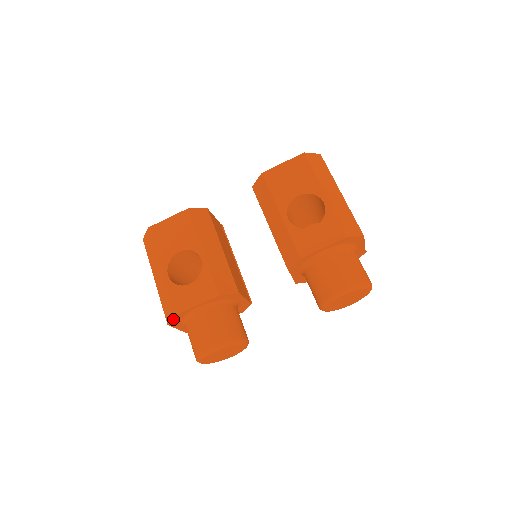
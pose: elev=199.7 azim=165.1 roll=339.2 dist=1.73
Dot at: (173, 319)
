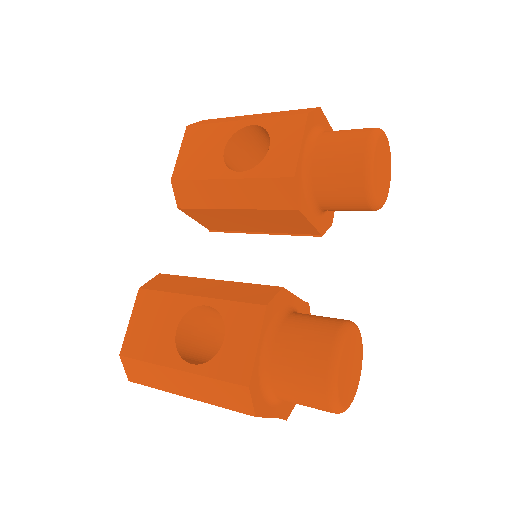
Dot at: (253, 398)
